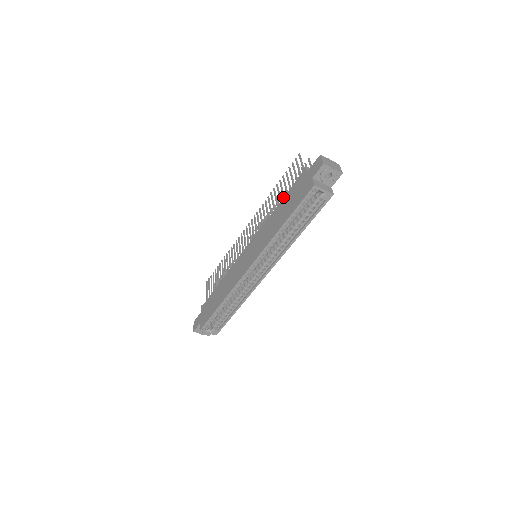
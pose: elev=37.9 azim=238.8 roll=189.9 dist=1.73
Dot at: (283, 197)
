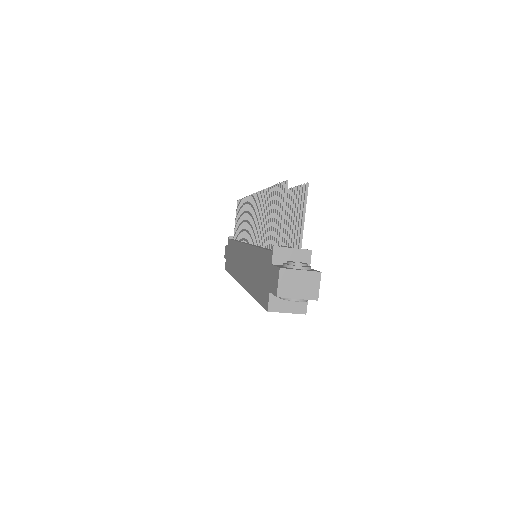
Dot at: (259, 247)
